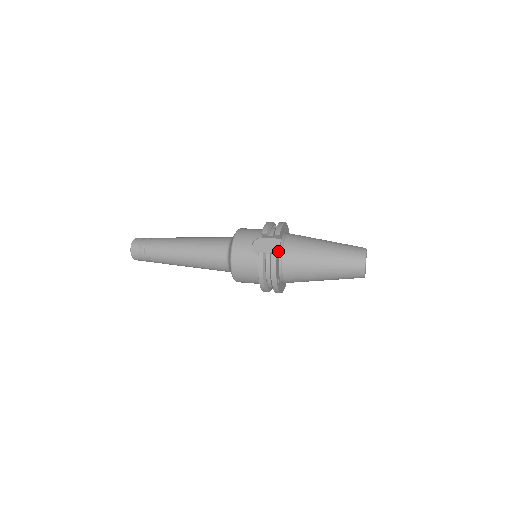
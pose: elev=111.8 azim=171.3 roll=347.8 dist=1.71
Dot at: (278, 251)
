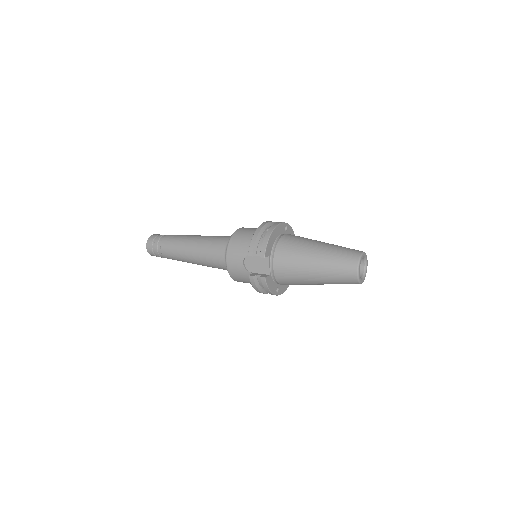
Dot at: (268, 269)
